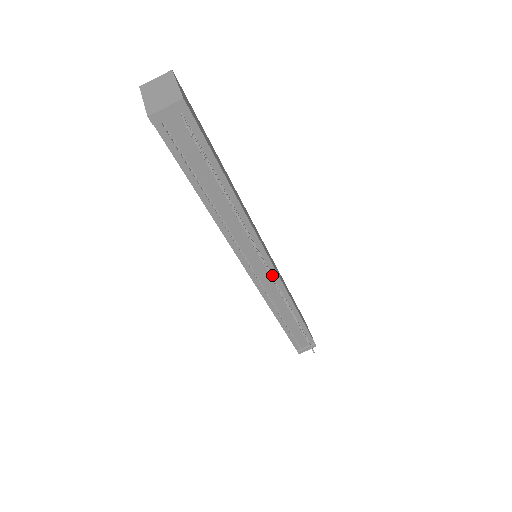
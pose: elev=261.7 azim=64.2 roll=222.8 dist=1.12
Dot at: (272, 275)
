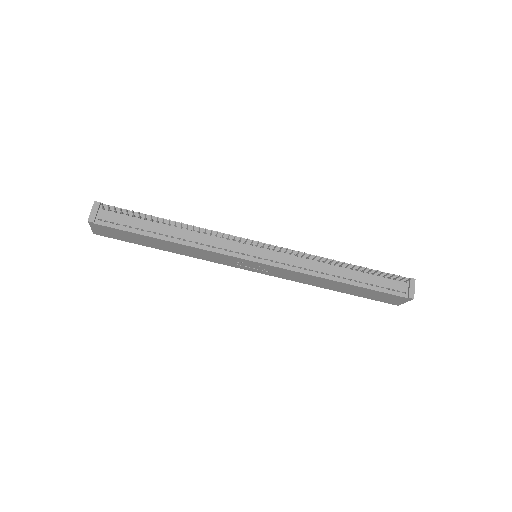
Dot at: (273, 250)
